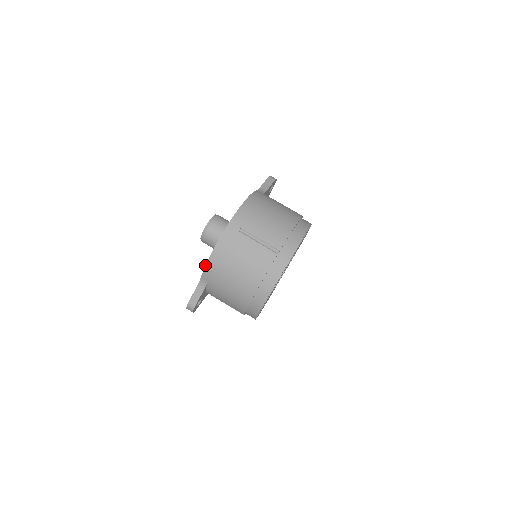
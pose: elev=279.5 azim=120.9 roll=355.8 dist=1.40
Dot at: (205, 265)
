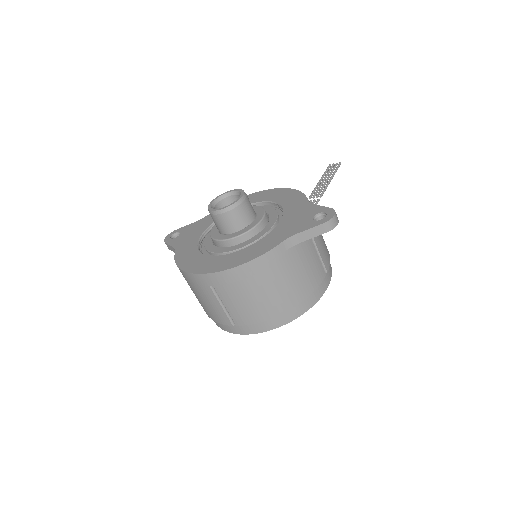
Dot at: (175, 262)
